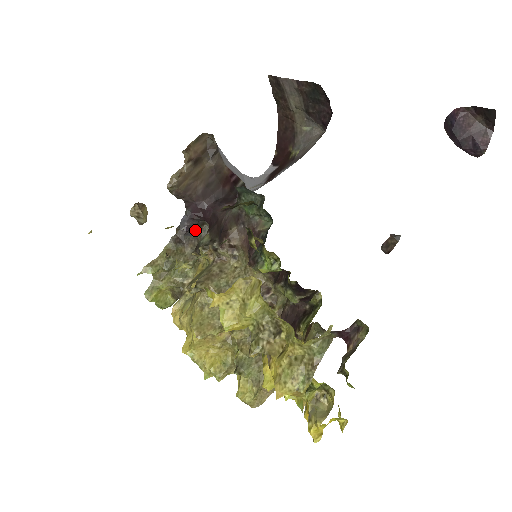
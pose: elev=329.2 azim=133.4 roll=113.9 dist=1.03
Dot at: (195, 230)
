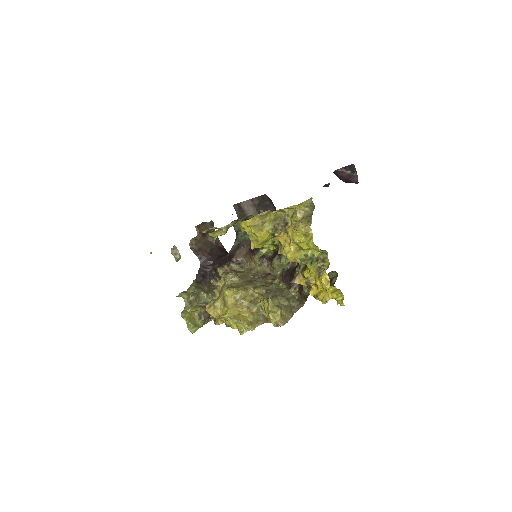
Dot at: (208, 277)
